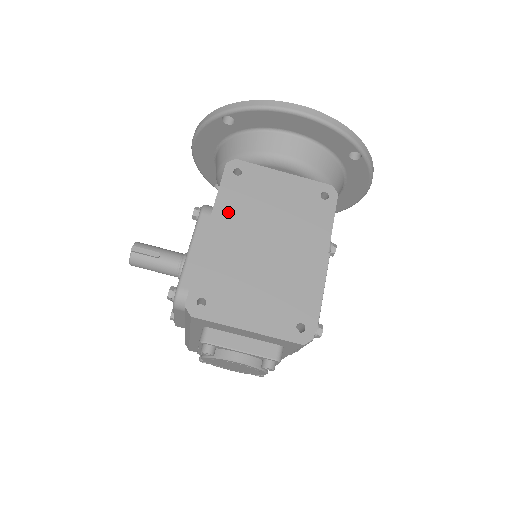
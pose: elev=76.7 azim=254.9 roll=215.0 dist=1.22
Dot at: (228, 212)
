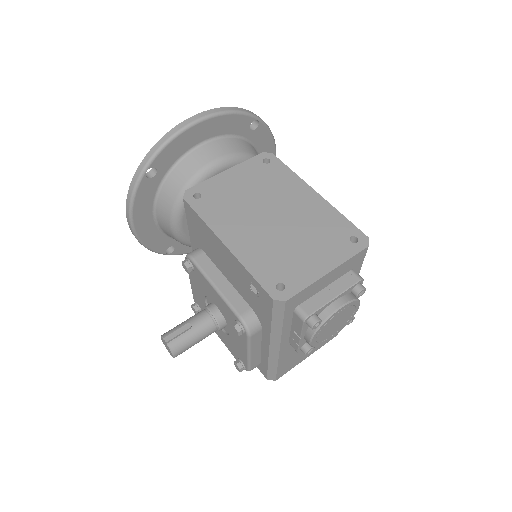
Dot at: (223, 222)
